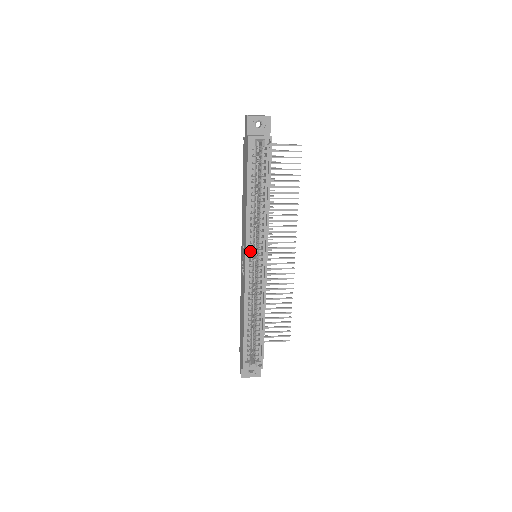
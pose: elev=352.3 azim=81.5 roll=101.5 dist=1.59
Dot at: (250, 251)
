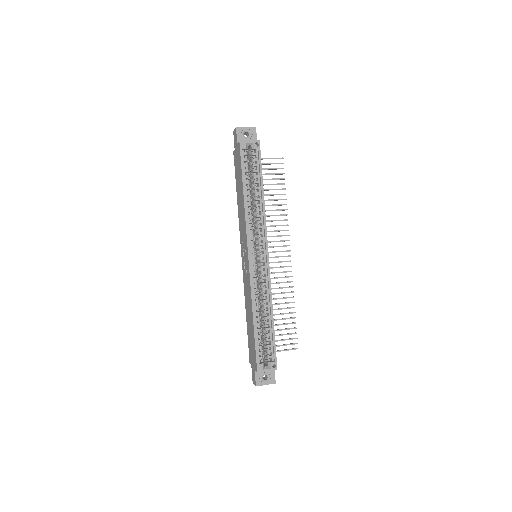
Dot at: (251, 245)
